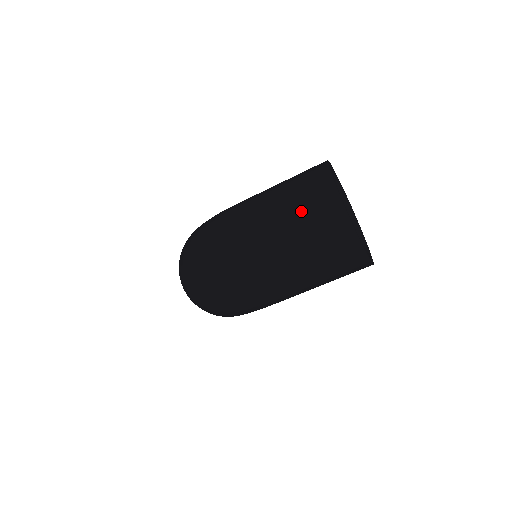
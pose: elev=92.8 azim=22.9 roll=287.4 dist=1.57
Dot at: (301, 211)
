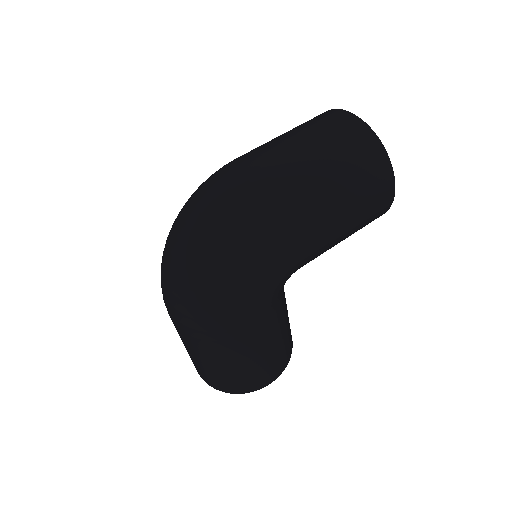
Dot at: (307, 126)
